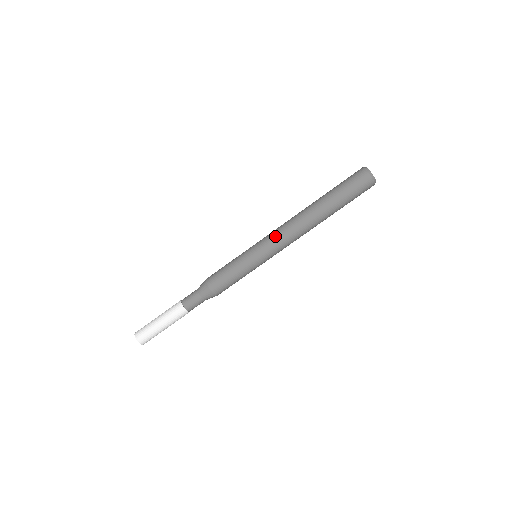
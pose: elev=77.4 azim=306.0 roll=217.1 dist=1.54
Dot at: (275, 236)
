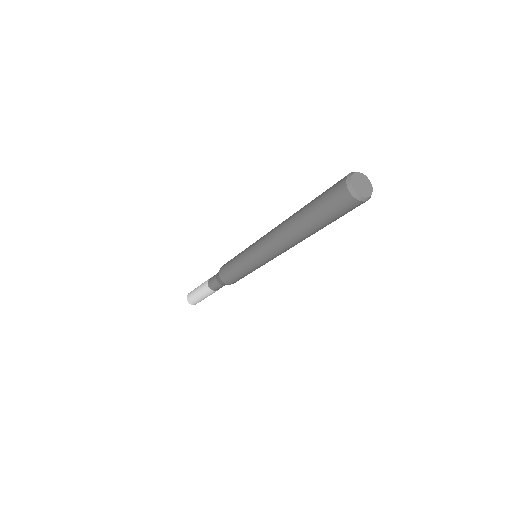
Dot at: (266, 254)
